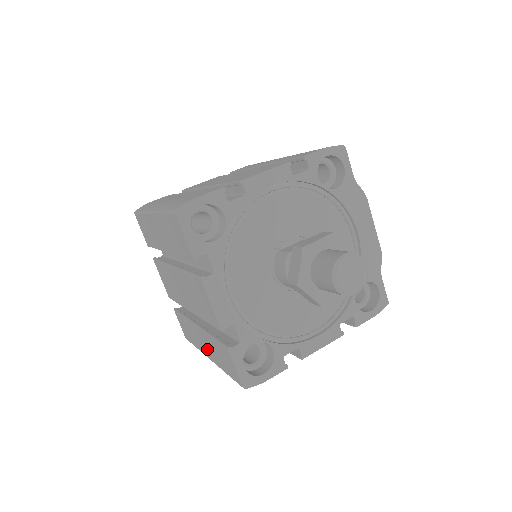
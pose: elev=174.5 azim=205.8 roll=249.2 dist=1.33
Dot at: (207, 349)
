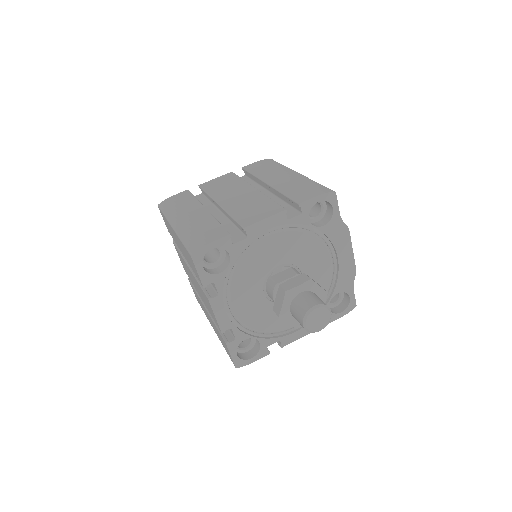
Dot at: (212, 325)
